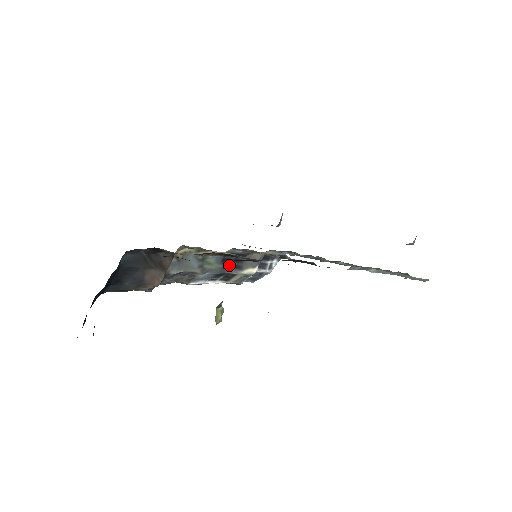
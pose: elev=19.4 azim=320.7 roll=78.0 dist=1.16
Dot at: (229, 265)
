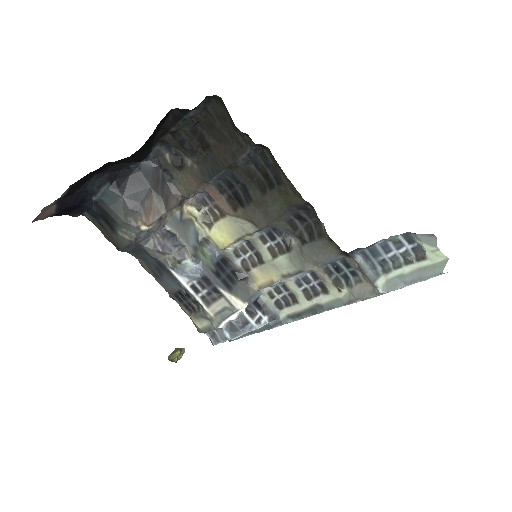
Dot at: (220, 276)
